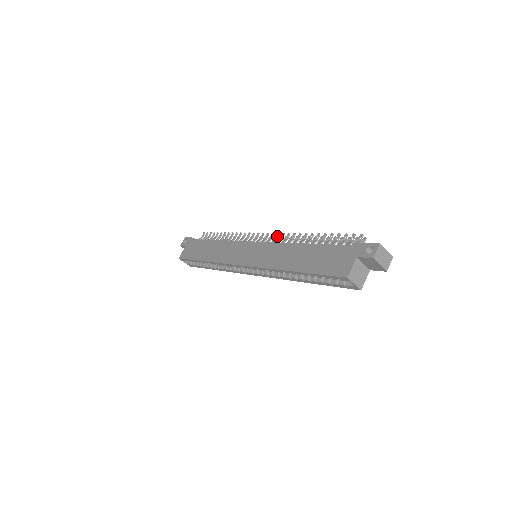
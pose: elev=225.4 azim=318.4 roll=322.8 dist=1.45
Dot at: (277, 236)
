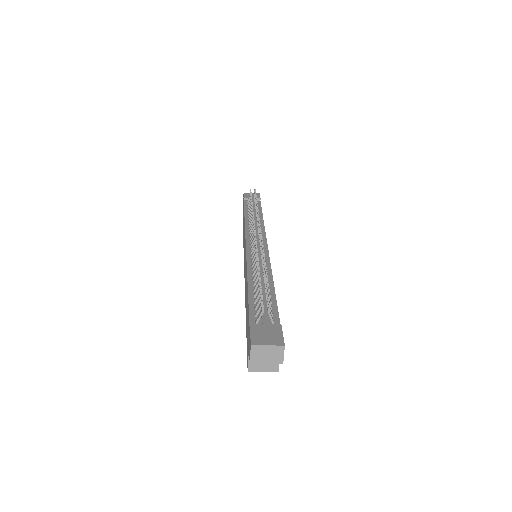
Dot at: occluded
